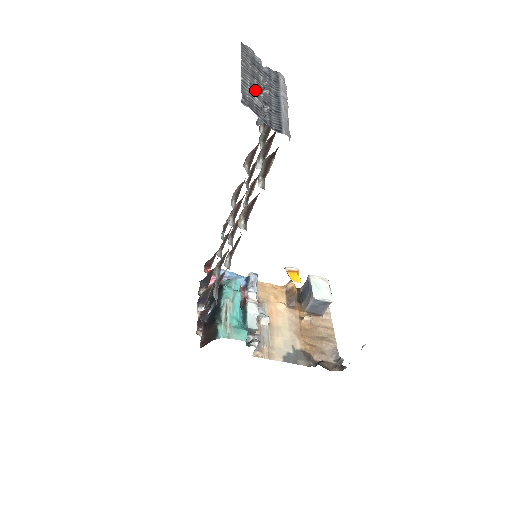
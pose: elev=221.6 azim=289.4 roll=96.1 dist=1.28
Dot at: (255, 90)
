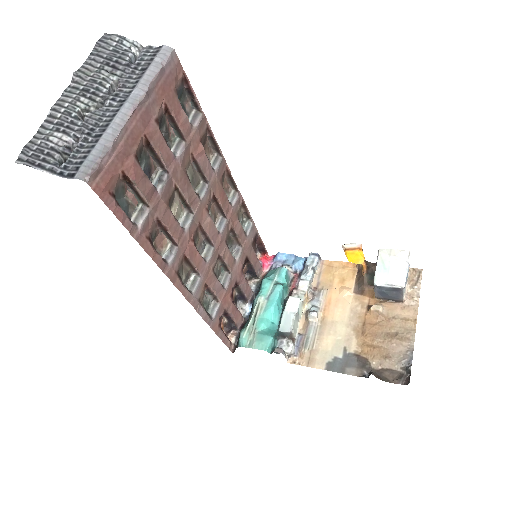
Dot at: (71, 118)
